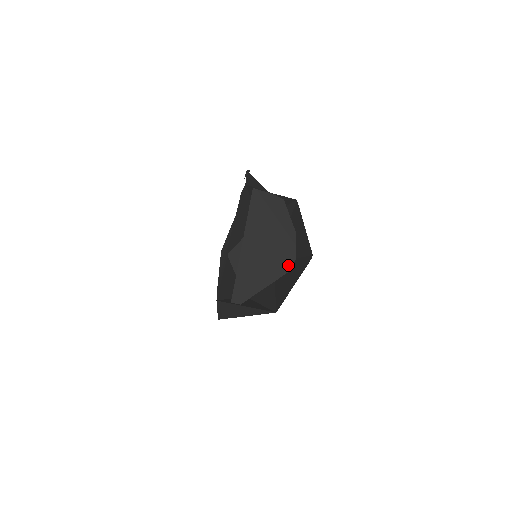
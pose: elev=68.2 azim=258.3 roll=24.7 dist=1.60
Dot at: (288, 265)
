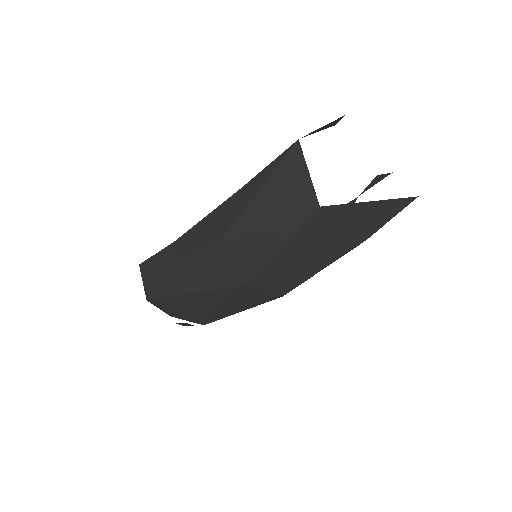
Dot at: occluded
